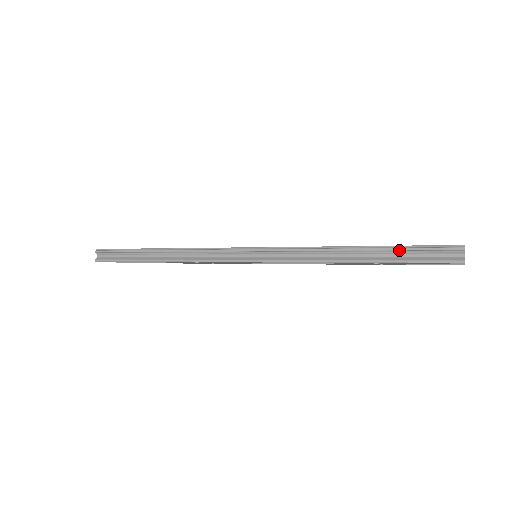
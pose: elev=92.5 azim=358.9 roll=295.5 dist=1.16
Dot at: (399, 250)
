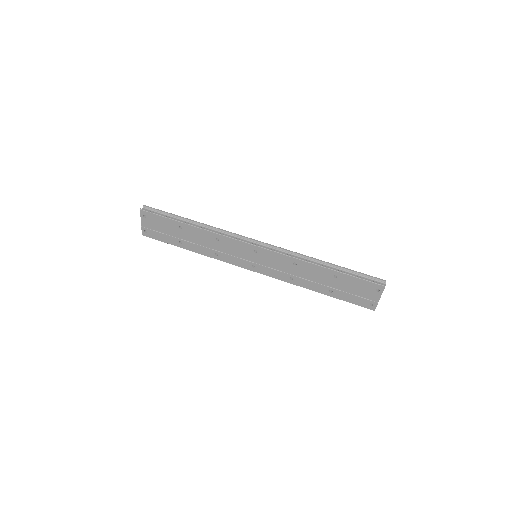
Dot at: (352, 271)
